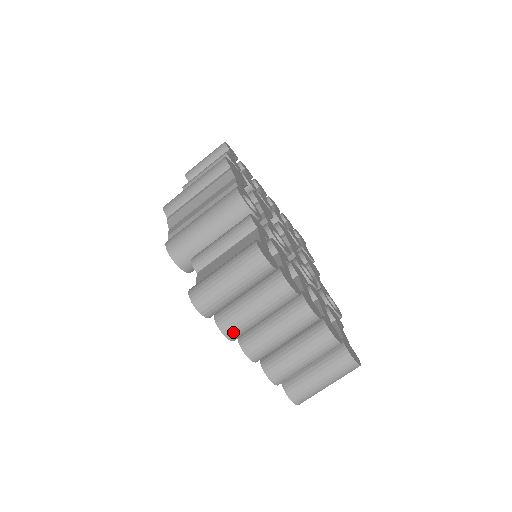
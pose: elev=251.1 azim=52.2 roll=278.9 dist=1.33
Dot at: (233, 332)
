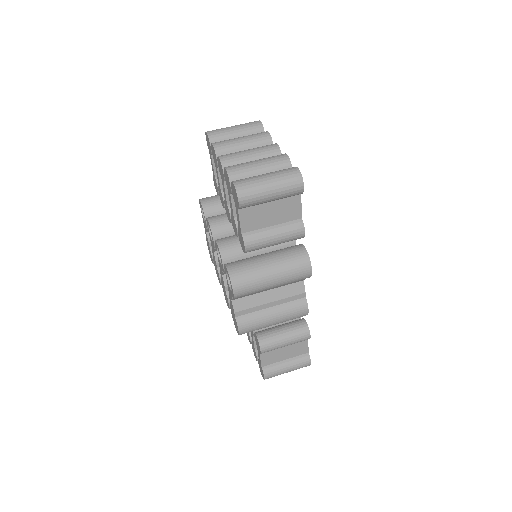
Dot at: (219, 143)
